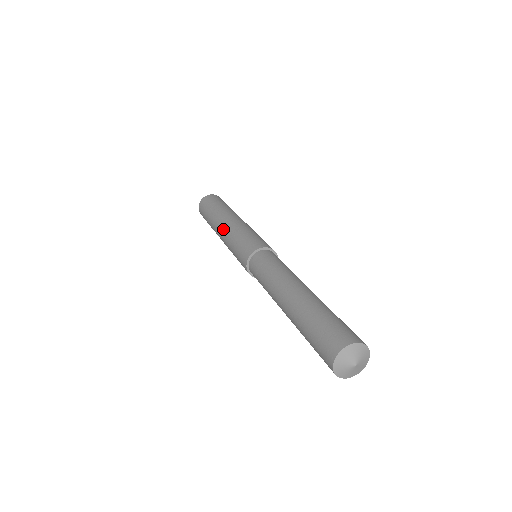
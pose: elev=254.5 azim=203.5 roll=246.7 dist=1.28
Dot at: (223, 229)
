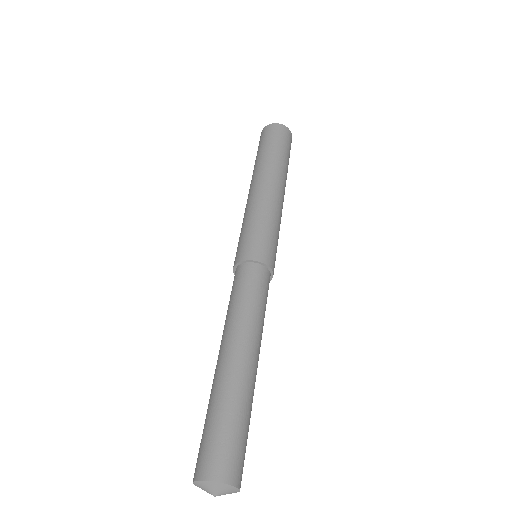
Dot at: (259, 191)
